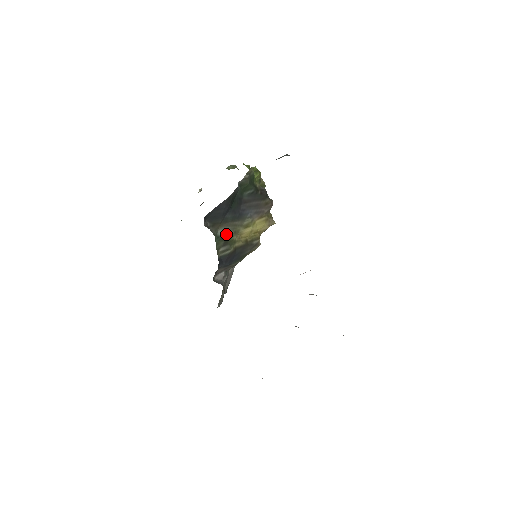
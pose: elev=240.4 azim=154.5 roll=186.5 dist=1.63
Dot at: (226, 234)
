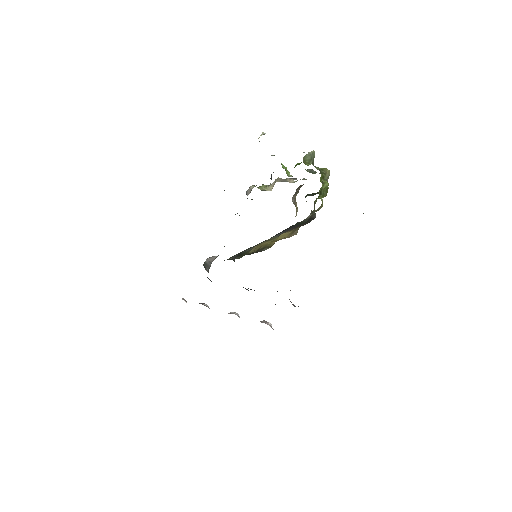
Dot at: (246, 250)
